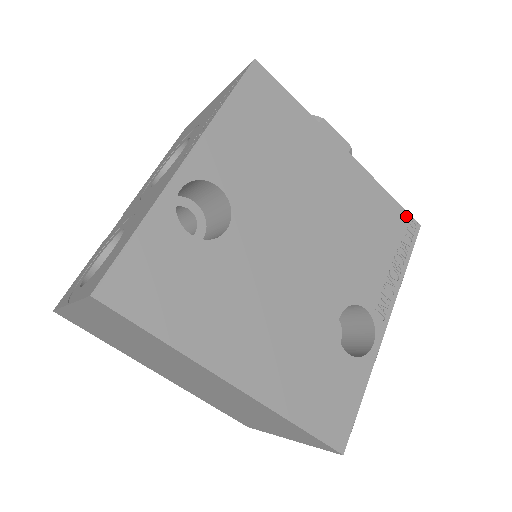
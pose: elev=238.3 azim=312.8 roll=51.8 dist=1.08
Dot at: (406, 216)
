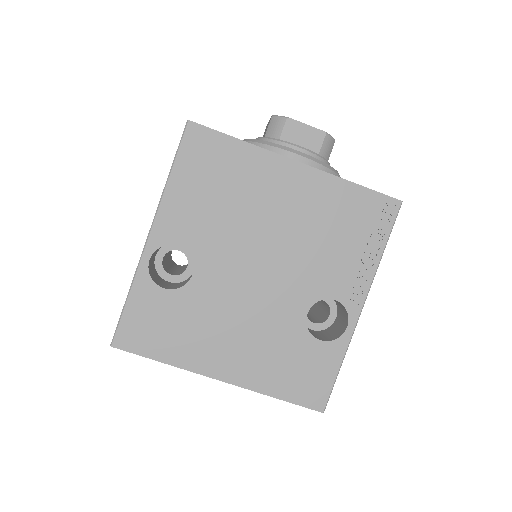
Dot at: (380, 199)
